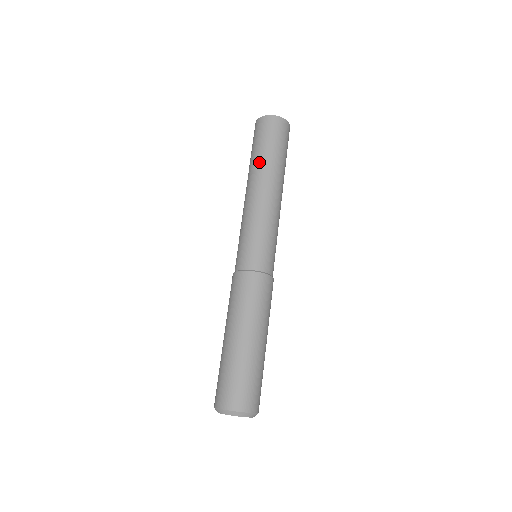
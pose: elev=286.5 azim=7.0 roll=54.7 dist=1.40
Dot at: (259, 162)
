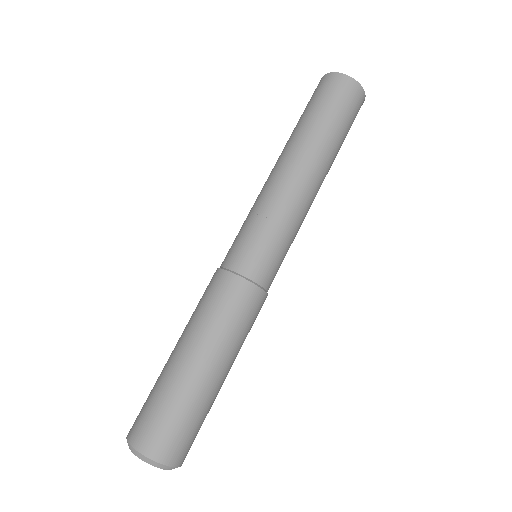
Dot at: (308, 133)
